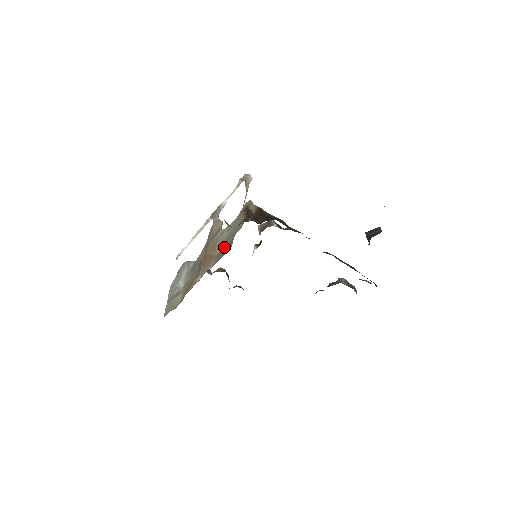
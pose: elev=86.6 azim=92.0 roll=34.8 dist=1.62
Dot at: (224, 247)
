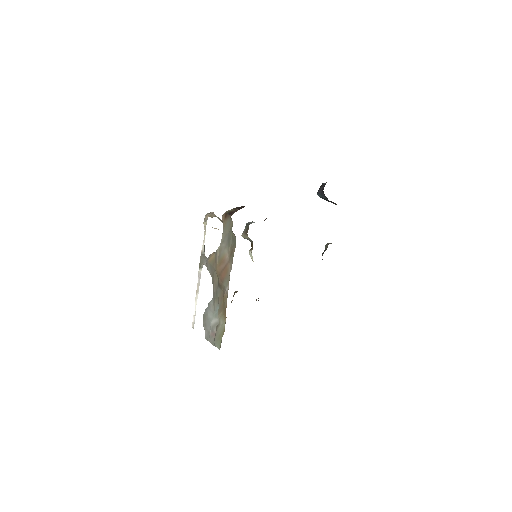
Dot at: (230, 248)
